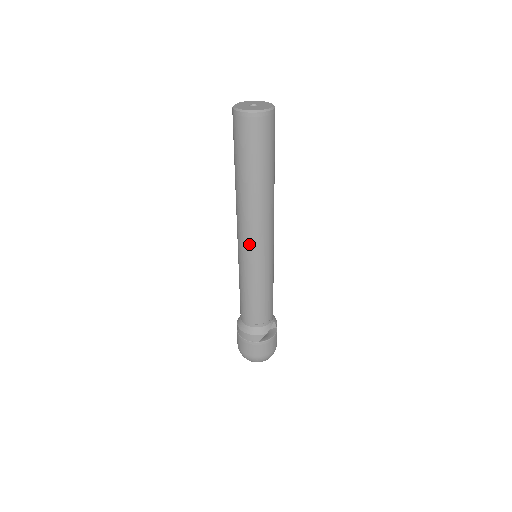
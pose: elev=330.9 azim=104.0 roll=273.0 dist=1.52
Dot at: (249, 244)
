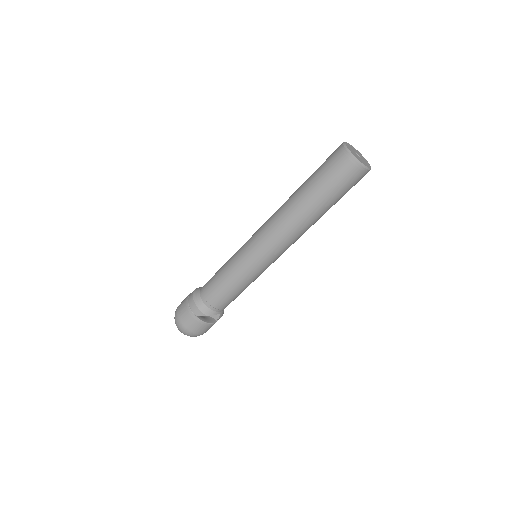
Dot at: (261, 241)
